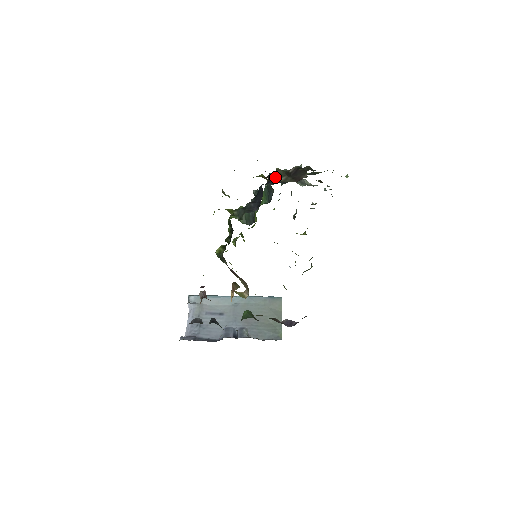
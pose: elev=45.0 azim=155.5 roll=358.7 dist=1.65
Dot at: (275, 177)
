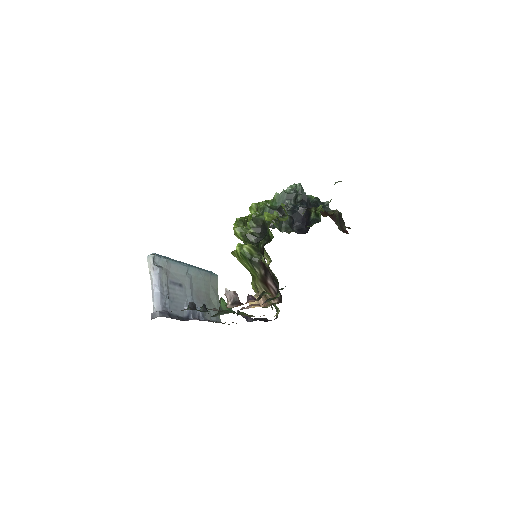
Dot at: (336, 222)
